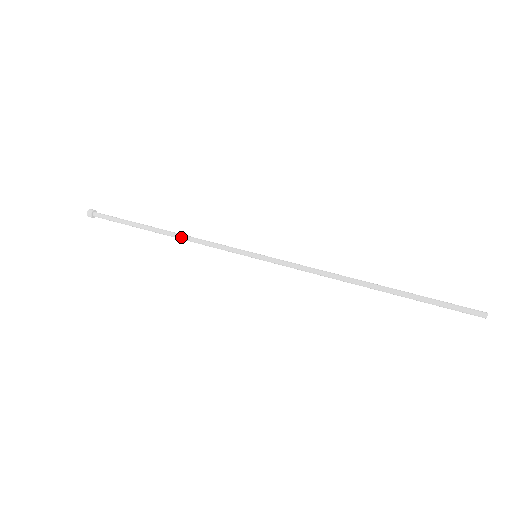
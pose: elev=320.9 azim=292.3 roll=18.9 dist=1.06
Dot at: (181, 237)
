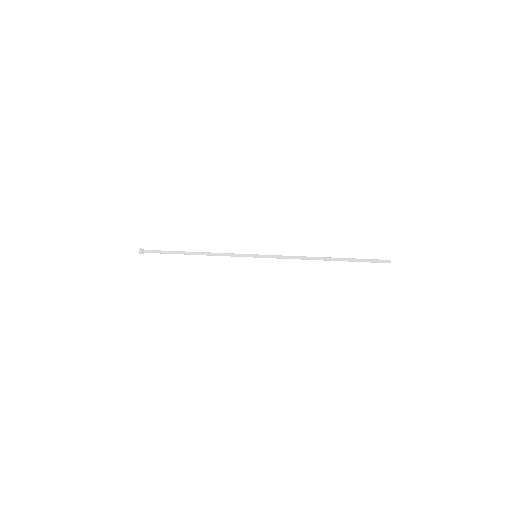
Dot at: (206, 254)
